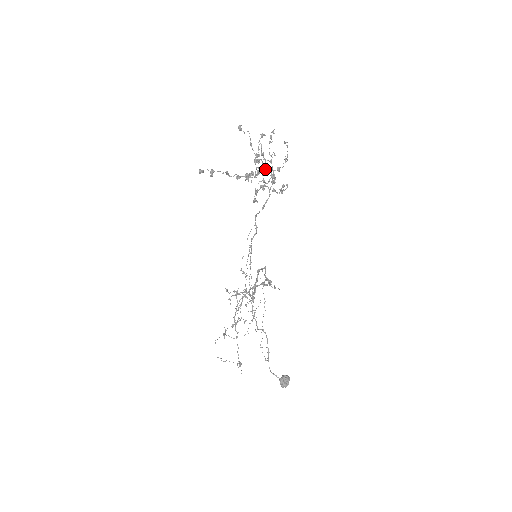
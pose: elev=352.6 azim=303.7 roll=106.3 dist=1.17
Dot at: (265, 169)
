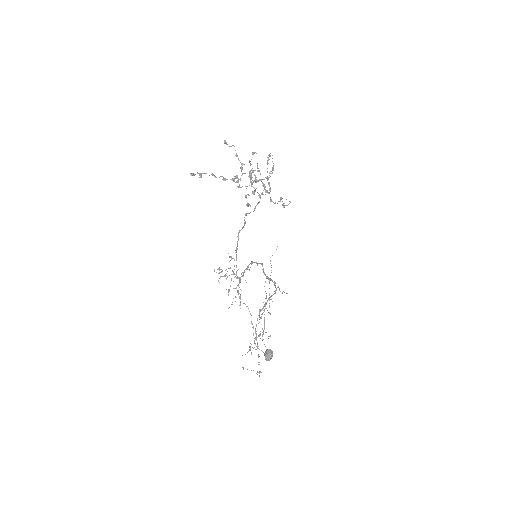
Dot at: (251, 175)
